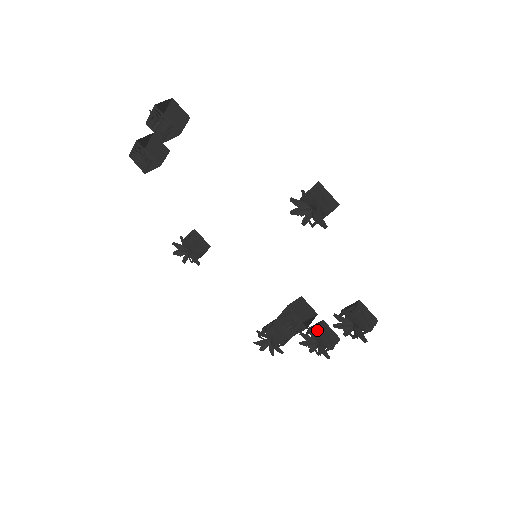
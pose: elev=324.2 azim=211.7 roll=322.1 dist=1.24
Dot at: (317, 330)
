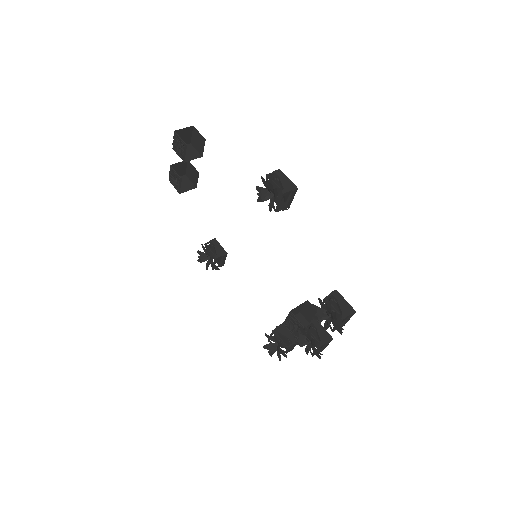
Dot at: (305, 326)
